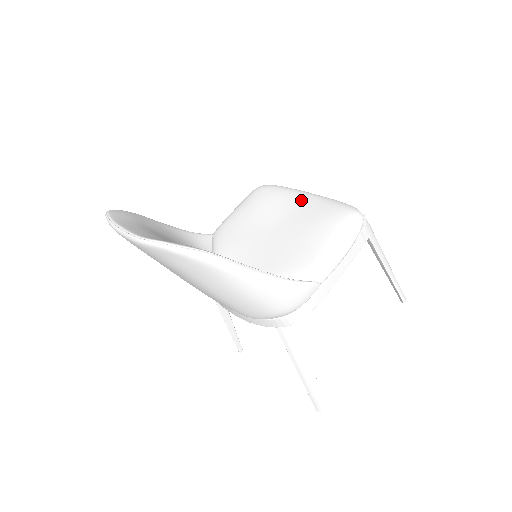
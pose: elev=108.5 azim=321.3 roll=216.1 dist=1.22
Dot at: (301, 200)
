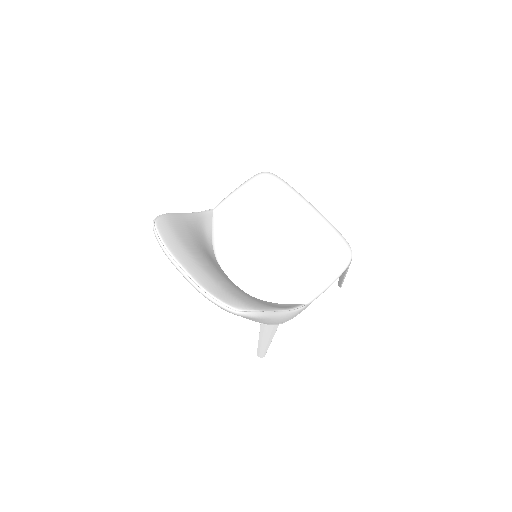
Dot at: (305, 214)
